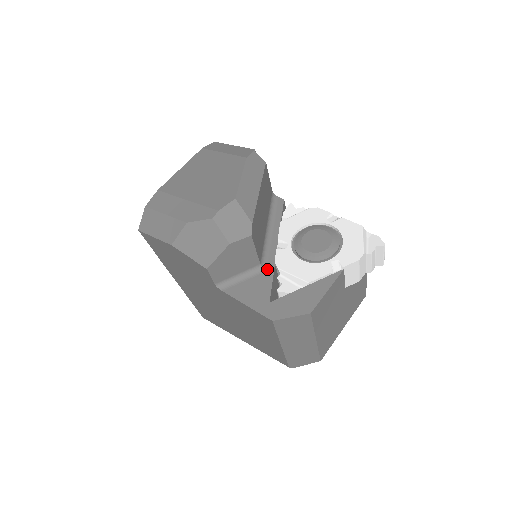
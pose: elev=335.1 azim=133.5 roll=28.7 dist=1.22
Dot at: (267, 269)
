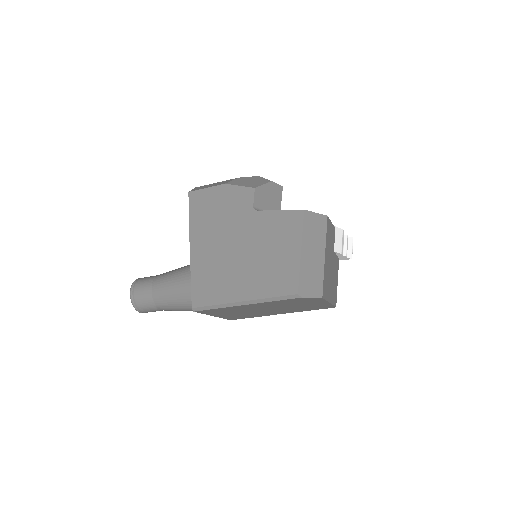
Dot at: occluded
